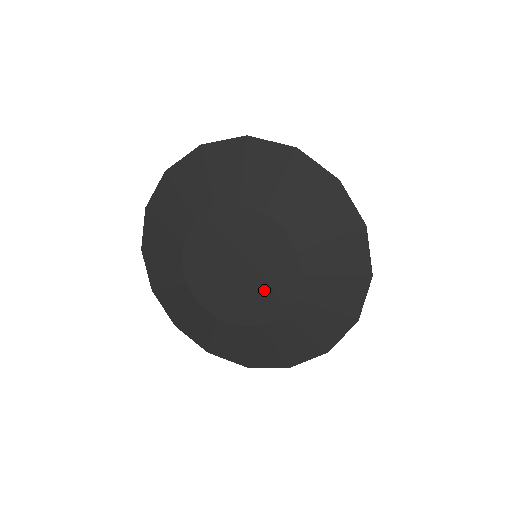
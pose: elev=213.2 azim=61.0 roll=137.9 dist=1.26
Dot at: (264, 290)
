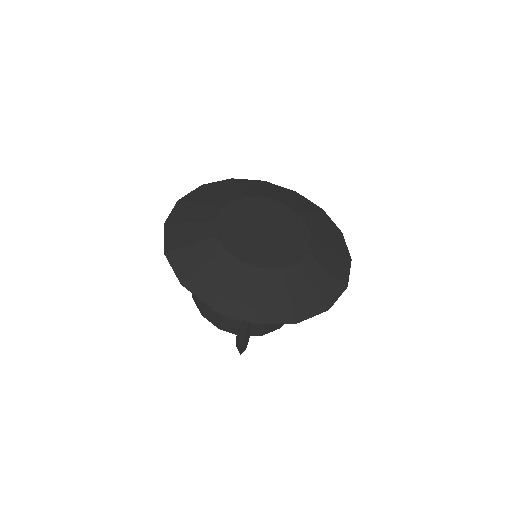
Dot at: (276, 249)
